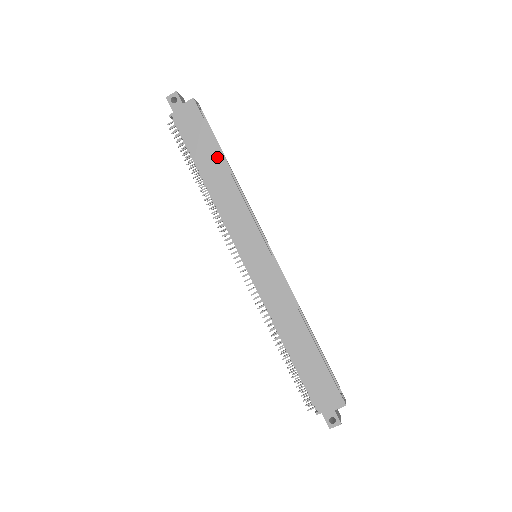
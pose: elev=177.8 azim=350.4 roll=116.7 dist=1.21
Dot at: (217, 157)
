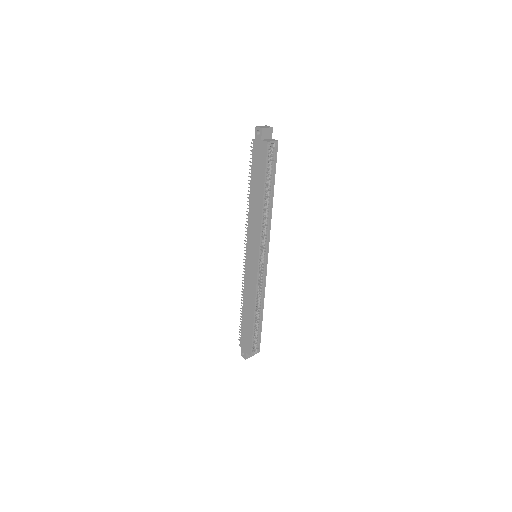
Dot at: (261, 190)
